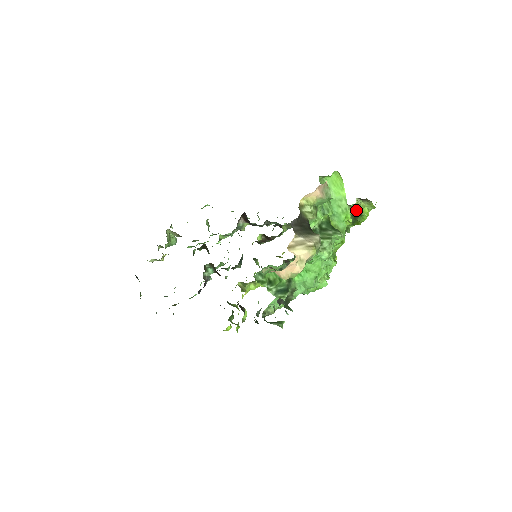
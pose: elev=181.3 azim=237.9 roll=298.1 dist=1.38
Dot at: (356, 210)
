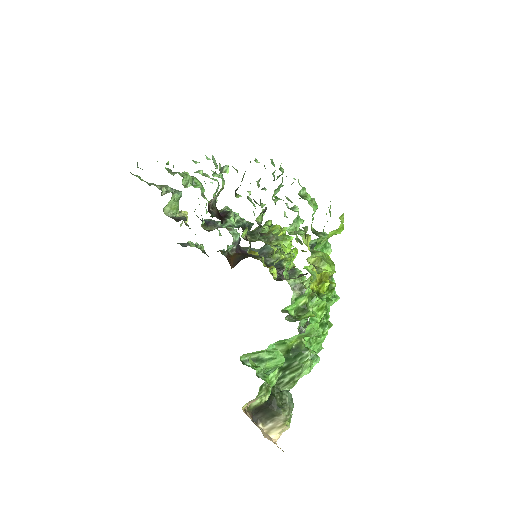
Dot at: occluded
